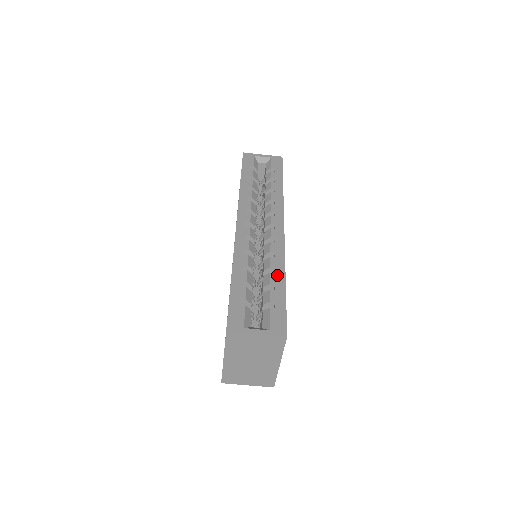
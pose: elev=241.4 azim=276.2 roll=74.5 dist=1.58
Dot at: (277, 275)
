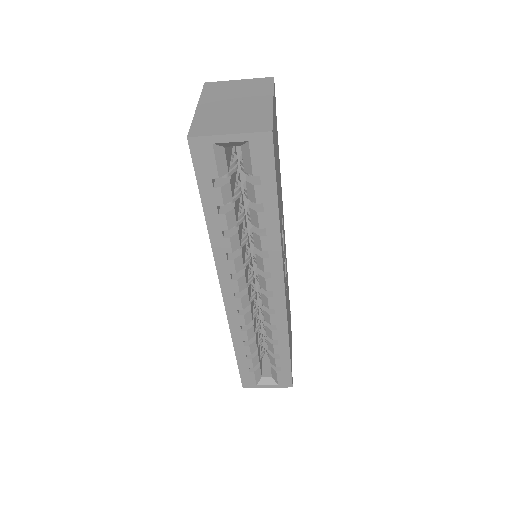
Dot at: (280, 347)
